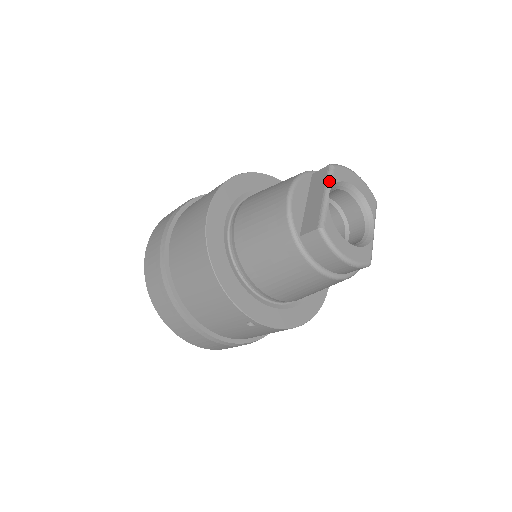
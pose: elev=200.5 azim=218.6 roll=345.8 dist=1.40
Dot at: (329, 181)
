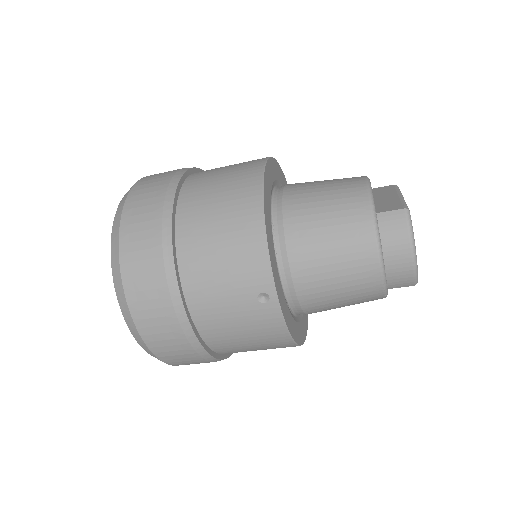
Dot at: (400, 191)
